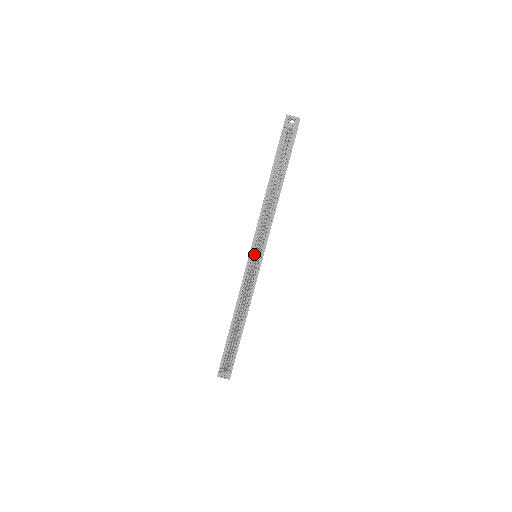
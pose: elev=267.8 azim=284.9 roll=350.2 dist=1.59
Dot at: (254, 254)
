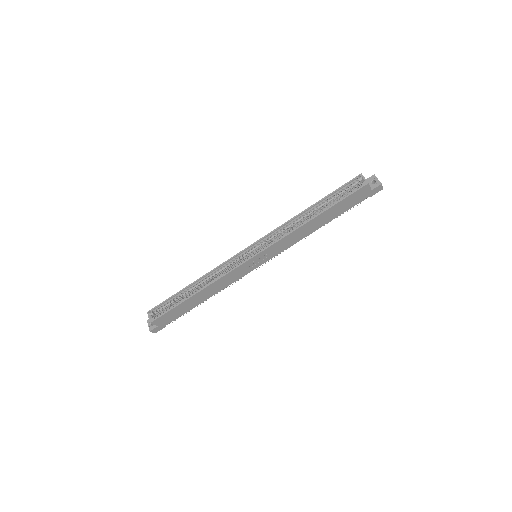
Dot at: (254, 249)
